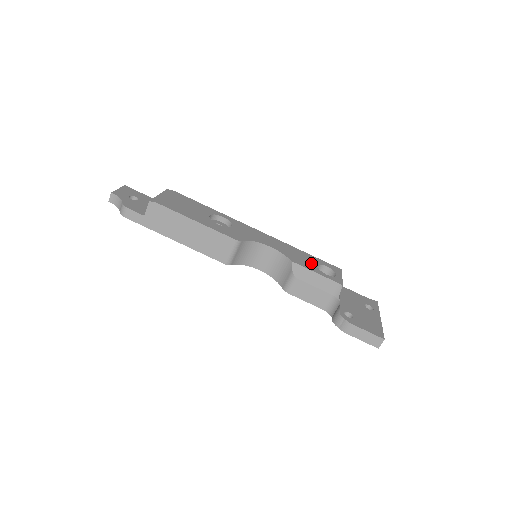
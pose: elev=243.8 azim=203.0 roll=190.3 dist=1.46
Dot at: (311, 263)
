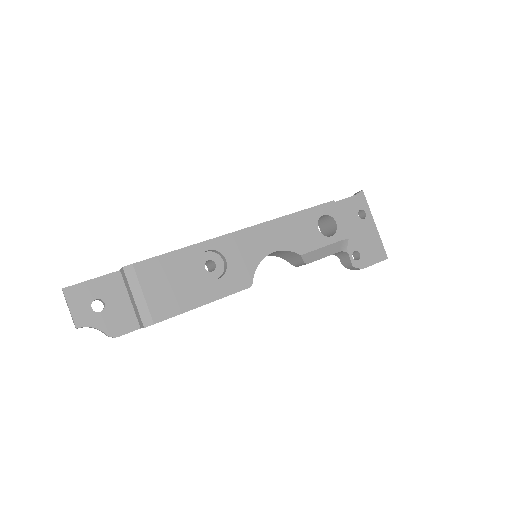
Dot at: (312, 232)
